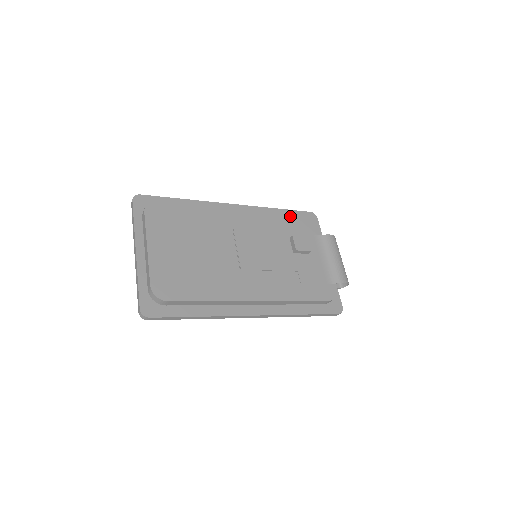
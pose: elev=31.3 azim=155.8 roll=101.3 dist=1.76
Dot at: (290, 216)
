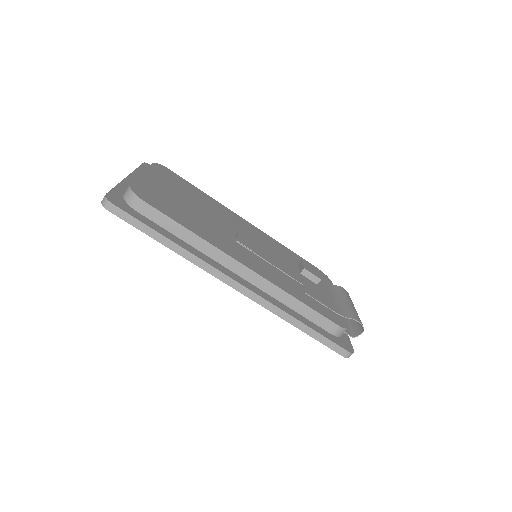
Dot at: (301, 258)
